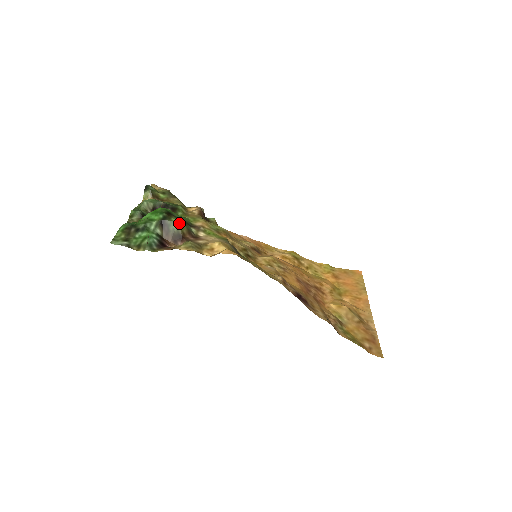
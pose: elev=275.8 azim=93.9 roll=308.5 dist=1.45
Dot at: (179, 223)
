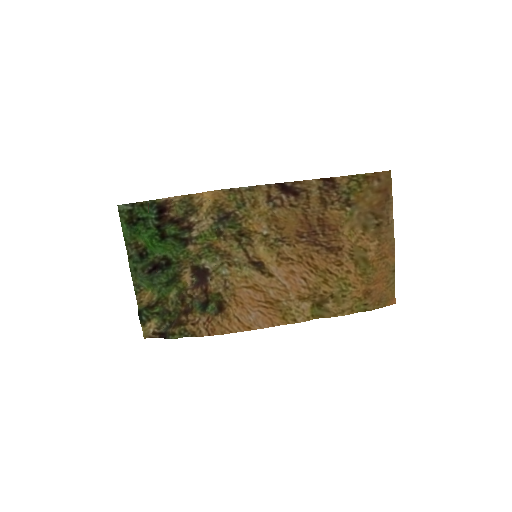
Dot at: (172, 229)
